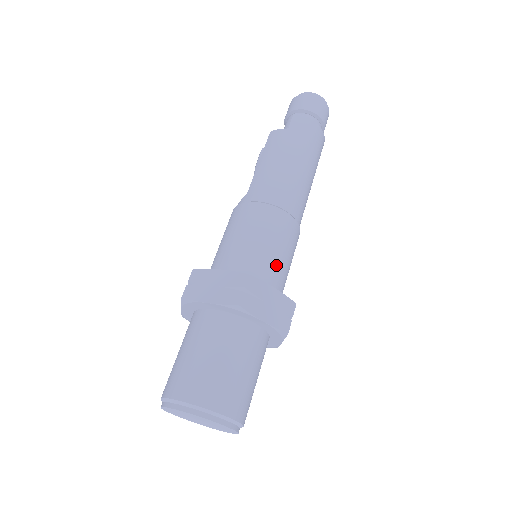
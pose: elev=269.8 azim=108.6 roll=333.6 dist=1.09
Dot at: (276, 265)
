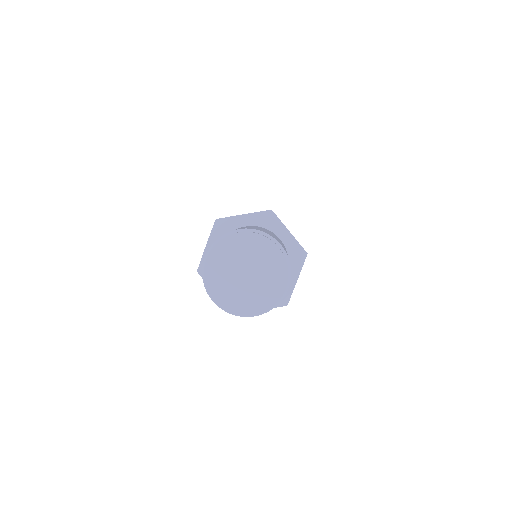
Dot at: occluded
